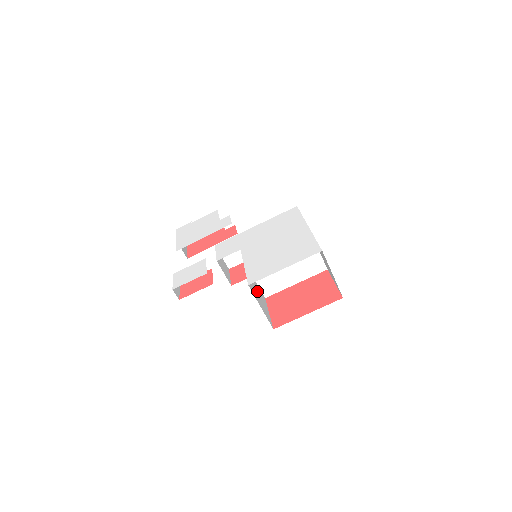
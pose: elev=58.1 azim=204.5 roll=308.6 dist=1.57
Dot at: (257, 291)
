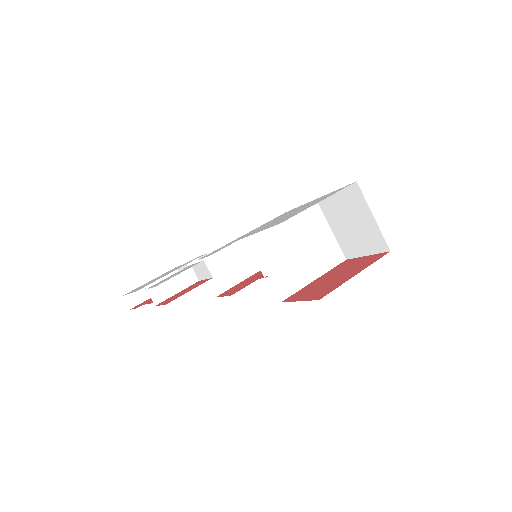
Dot at: occluded
